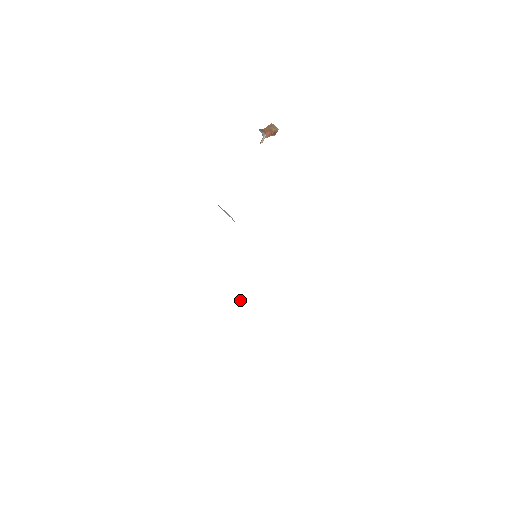
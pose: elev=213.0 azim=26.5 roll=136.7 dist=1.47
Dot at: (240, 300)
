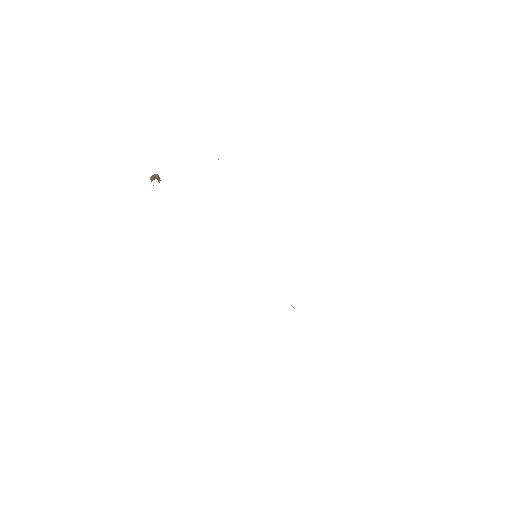
Dot at: occluded
